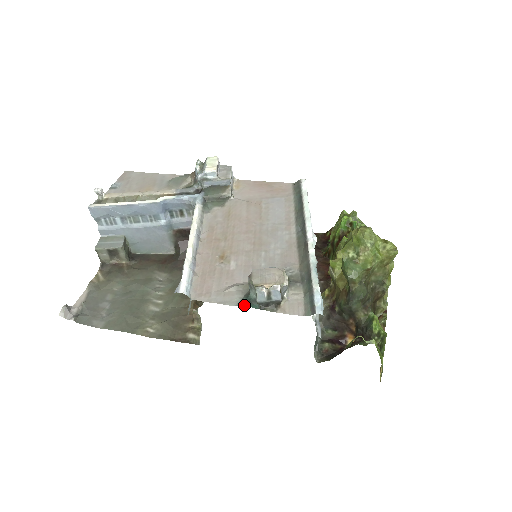
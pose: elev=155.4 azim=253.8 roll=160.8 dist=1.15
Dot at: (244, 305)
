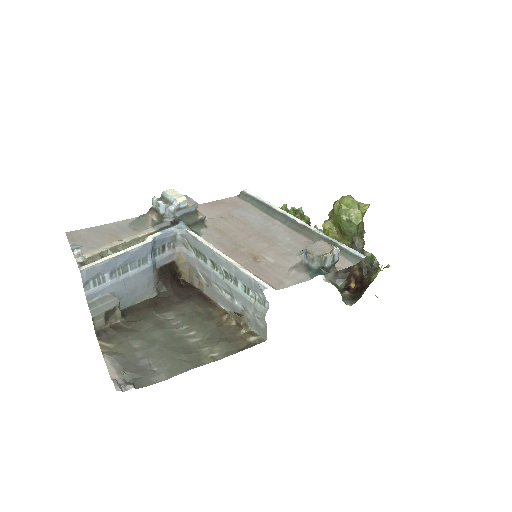
Dot at: (316, 275)
